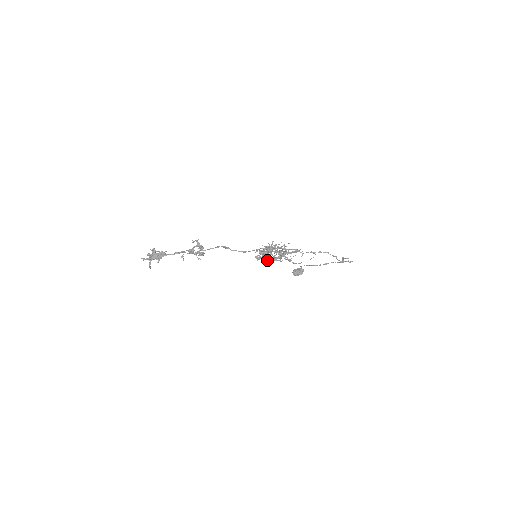
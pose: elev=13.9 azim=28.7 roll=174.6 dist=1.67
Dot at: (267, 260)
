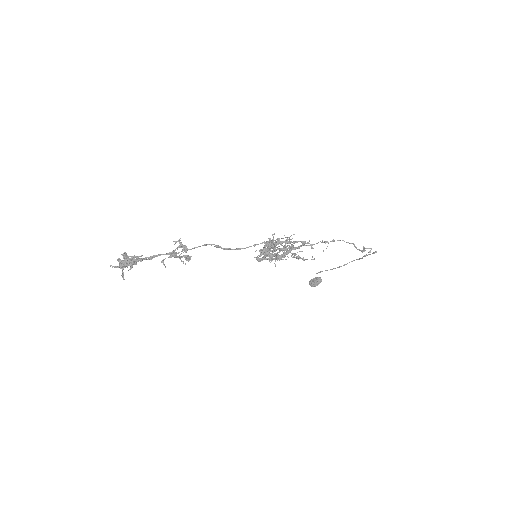
Dot at: (271, 261)
